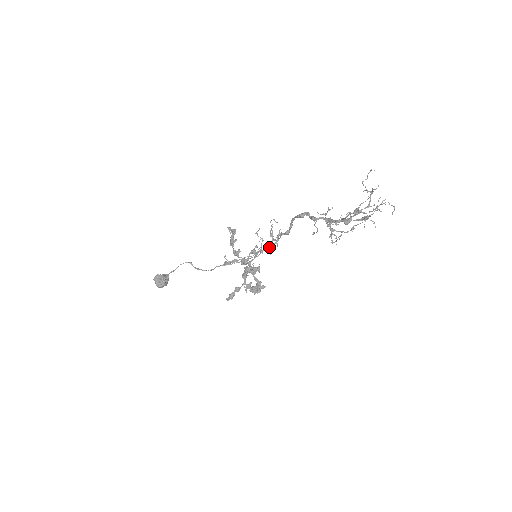
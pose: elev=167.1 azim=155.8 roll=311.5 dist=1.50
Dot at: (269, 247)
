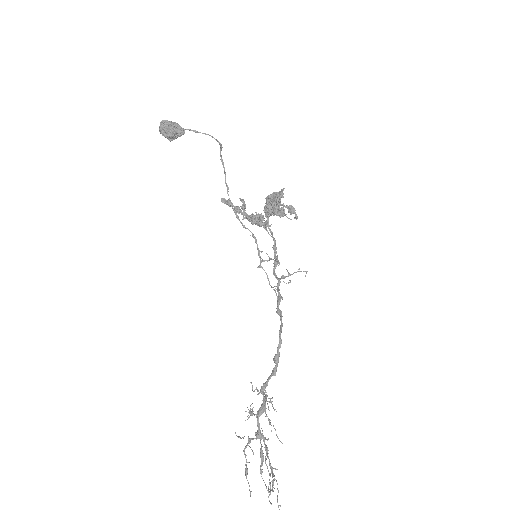
Dot at: (267, 277)
